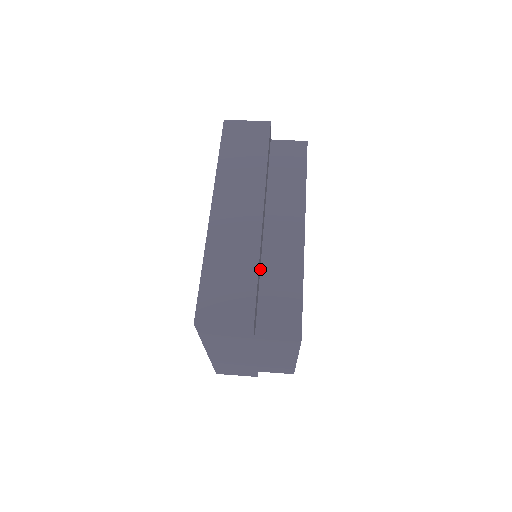
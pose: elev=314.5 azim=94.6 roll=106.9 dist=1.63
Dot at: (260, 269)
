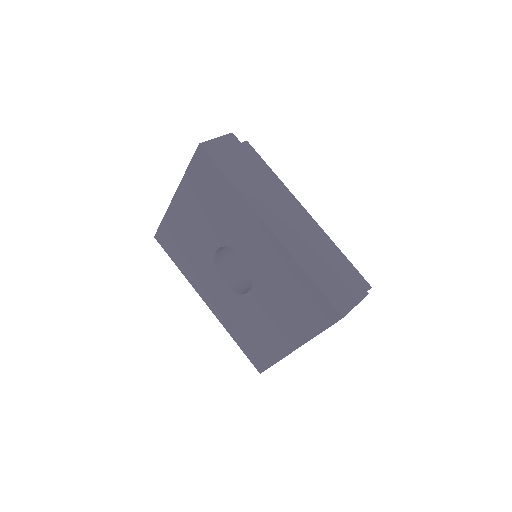
Dot at: occluded
